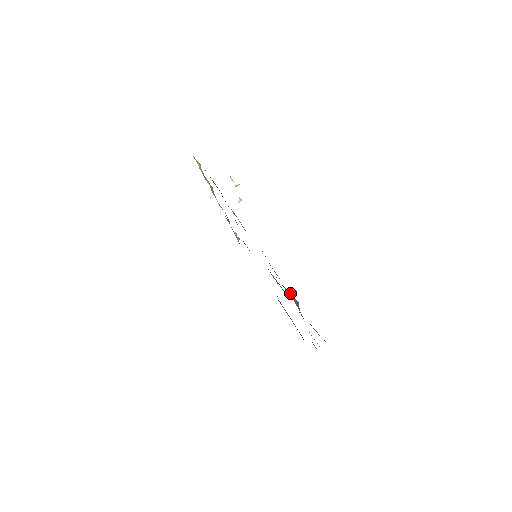
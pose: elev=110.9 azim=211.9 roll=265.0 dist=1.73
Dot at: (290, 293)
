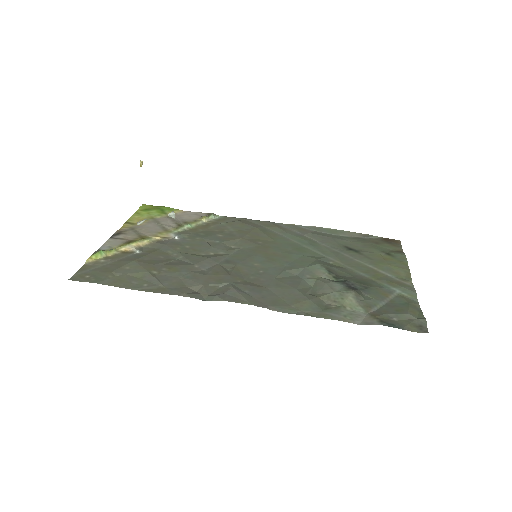
Dot at: (338, 297)
